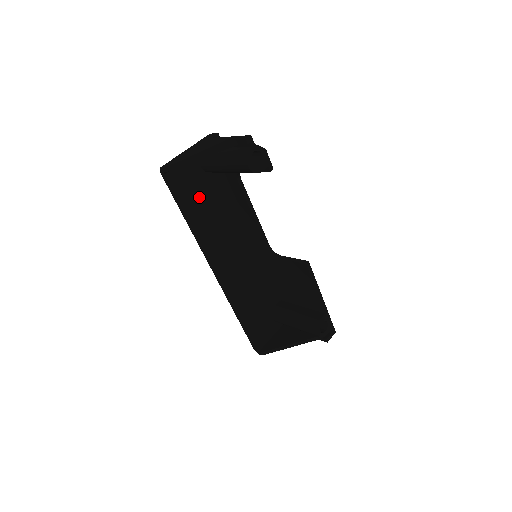
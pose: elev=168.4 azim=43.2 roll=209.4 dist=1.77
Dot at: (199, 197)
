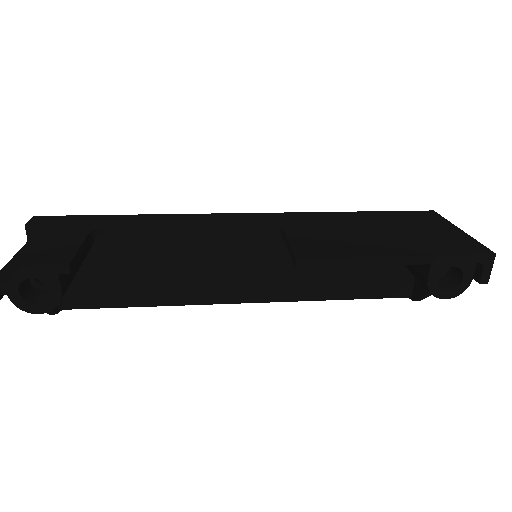
Dot at: (120, 277)
